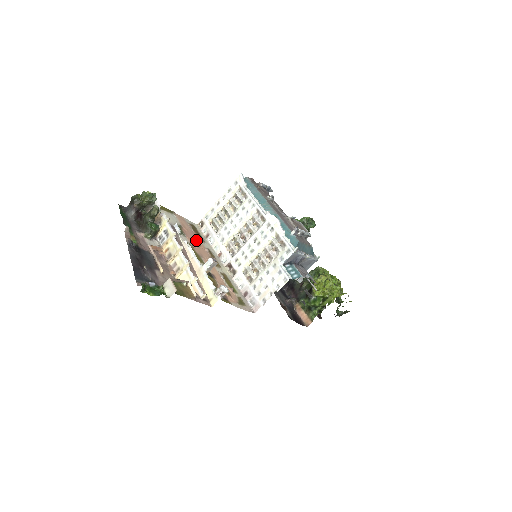
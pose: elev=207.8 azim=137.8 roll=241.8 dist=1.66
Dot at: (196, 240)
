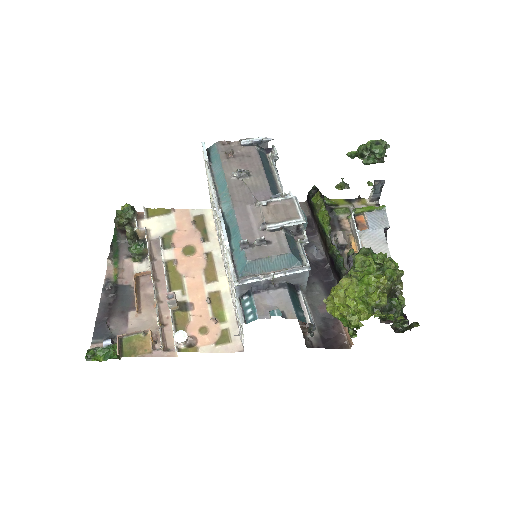
Dot at: (191, 246)
